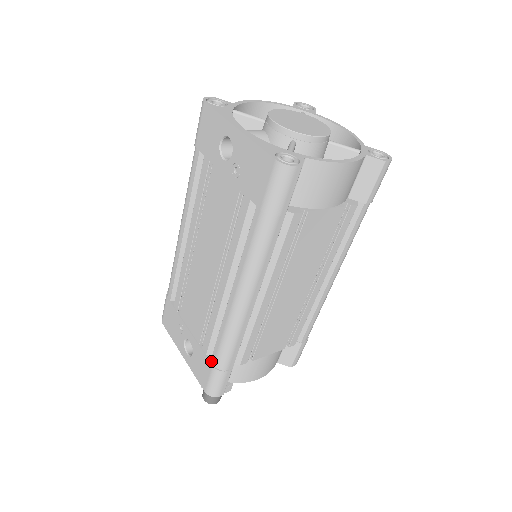
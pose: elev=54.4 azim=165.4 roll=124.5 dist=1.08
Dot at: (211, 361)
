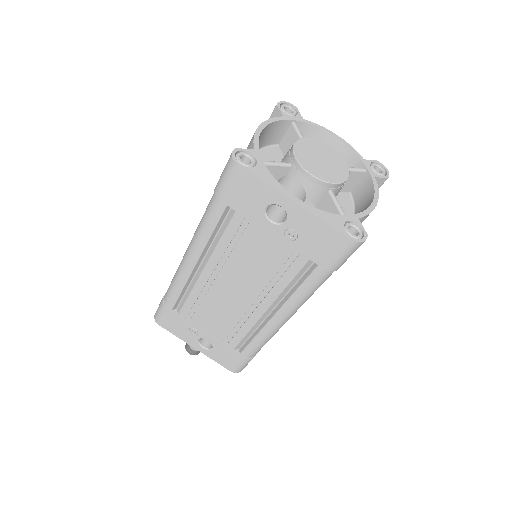
Dot at: (241, 354)
